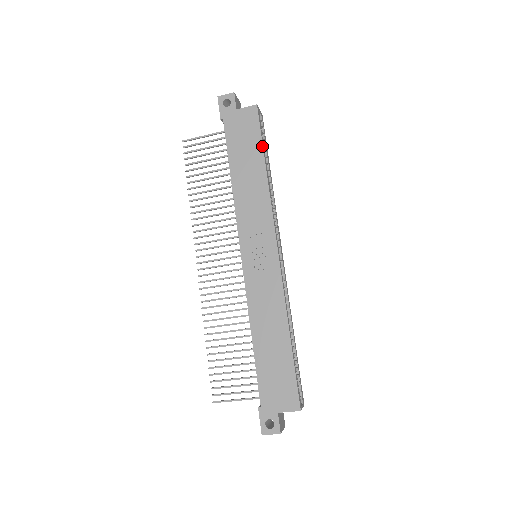
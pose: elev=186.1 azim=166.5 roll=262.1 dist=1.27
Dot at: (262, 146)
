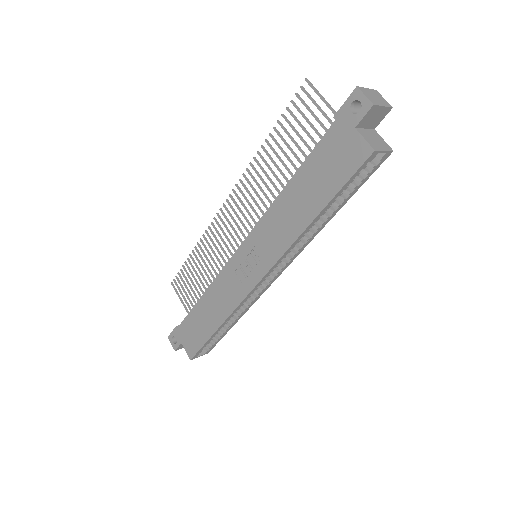
Dot at: (333, 196)
